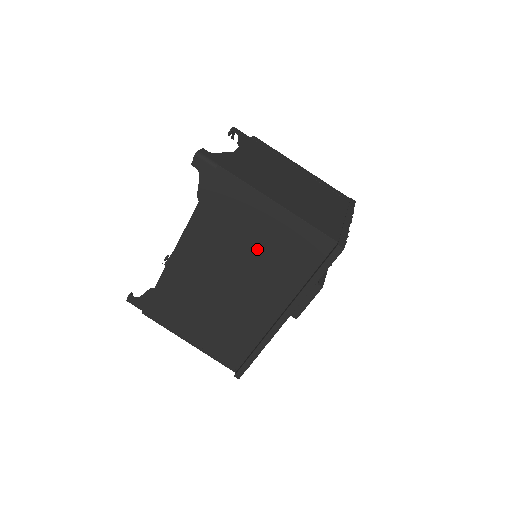
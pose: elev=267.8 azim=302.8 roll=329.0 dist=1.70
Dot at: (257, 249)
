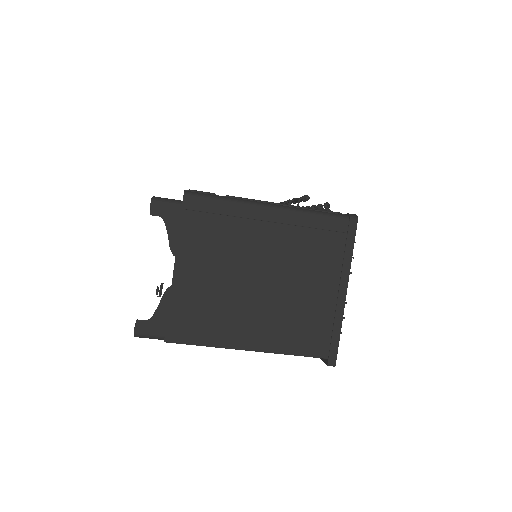
Dot at: occluded
